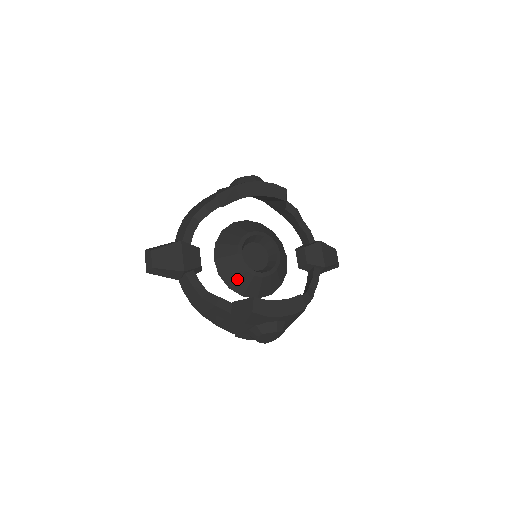
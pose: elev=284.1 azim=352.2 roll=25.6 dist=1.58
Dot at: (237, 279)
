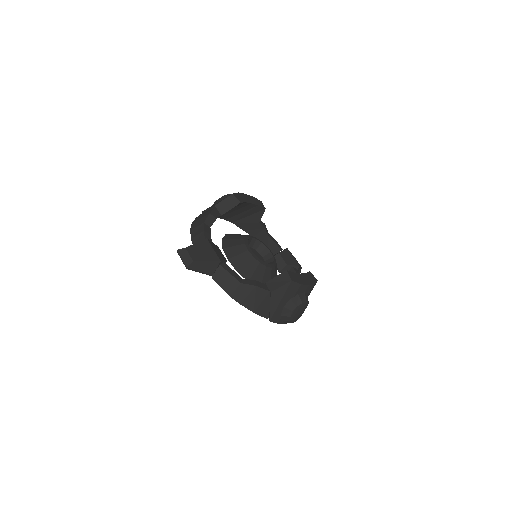
Dot at: (254, 272)
